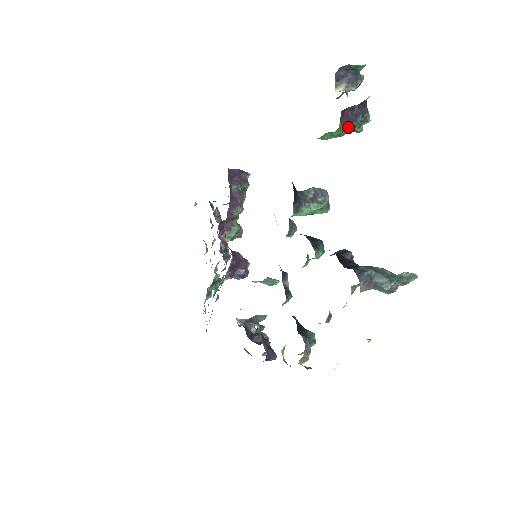
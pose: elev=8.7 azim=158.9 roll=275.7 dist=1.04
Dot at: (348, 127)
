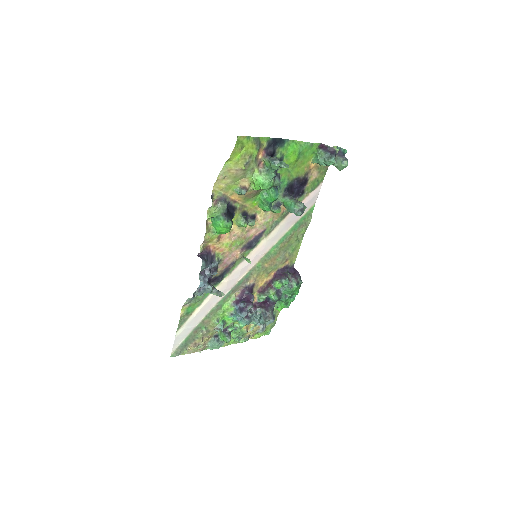
Dot at: (320, 150)
